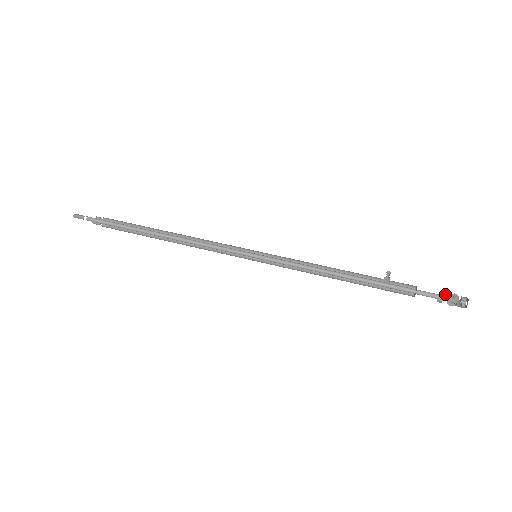
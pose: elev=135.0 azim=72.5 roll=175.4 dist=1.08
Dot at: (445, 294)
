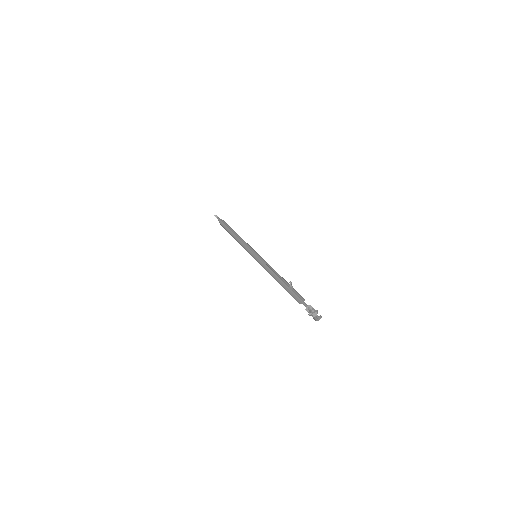
Dot at: (312, 308)
